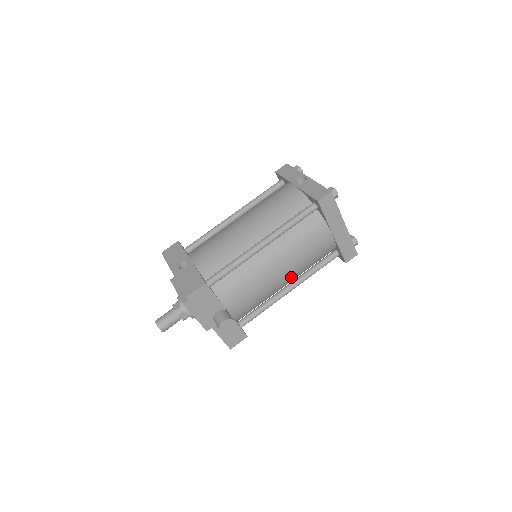
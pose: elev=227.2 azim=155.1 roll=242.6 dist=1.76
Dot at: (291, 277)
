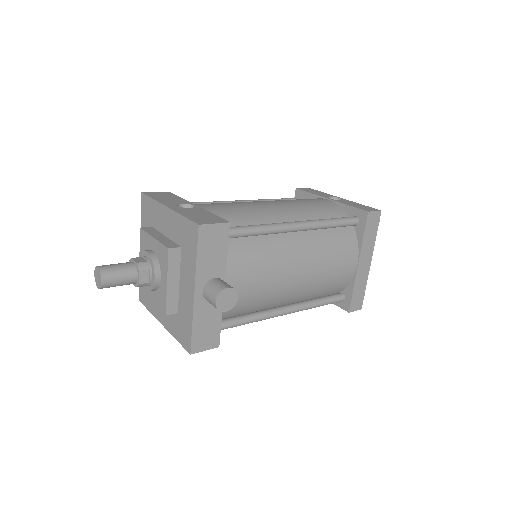
Dot at: (298, 292)
